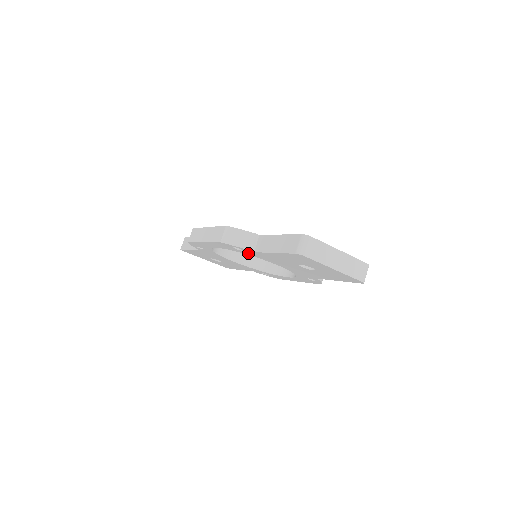
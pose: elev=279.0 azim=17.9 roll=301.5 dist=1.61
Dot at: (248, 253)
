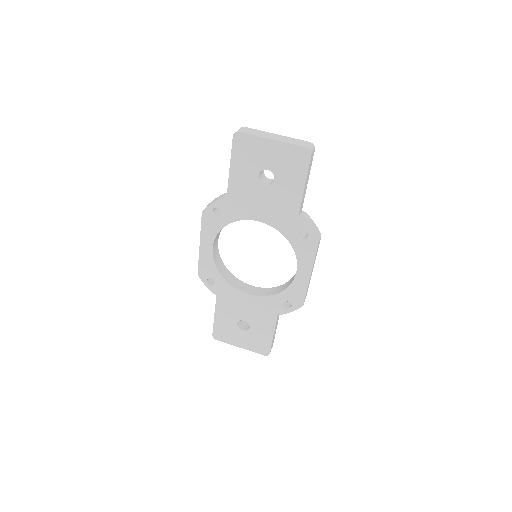
Dot at: (228, 215)
